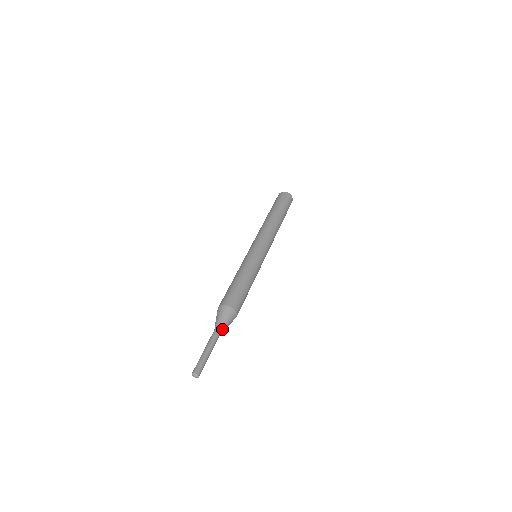
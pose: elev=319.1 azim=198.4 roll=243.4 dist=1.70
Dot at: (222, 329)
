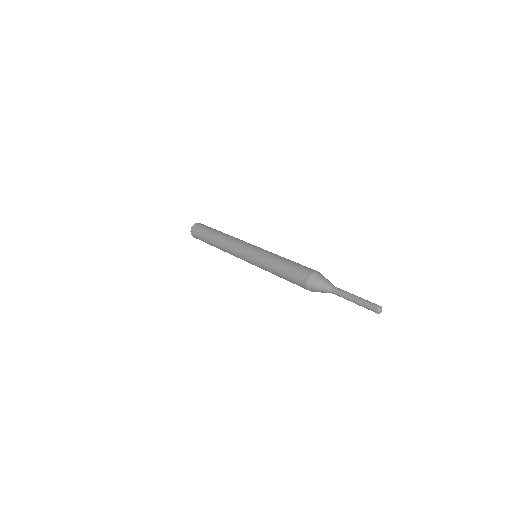
Dot at: (334, 286)
